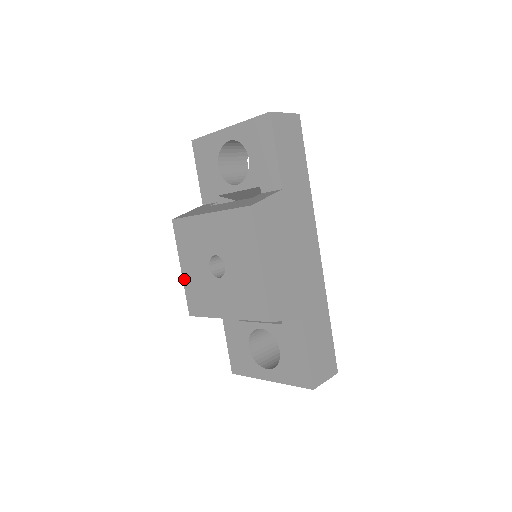
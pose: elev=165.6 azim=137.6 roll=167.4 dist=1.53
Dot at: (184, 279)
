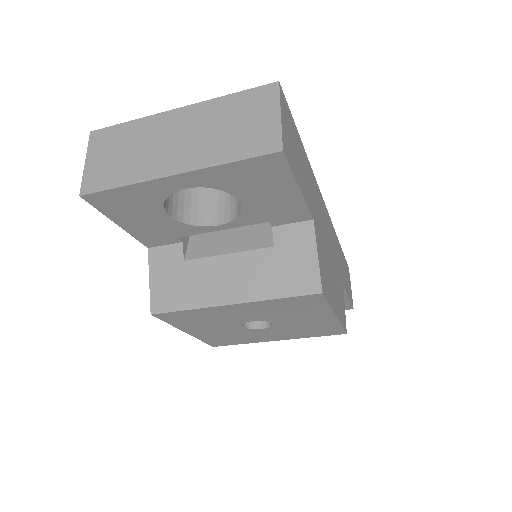
Dot at: (196, 336)
